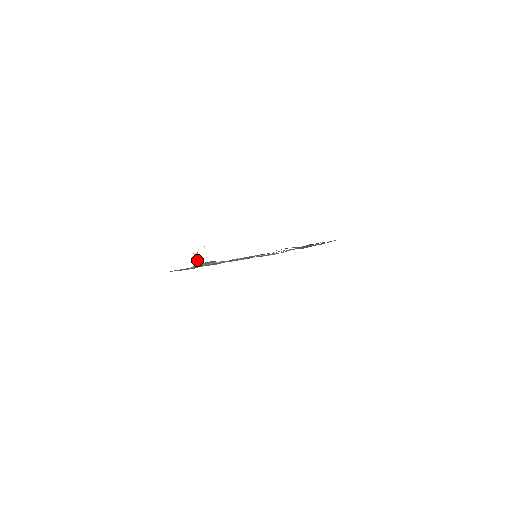
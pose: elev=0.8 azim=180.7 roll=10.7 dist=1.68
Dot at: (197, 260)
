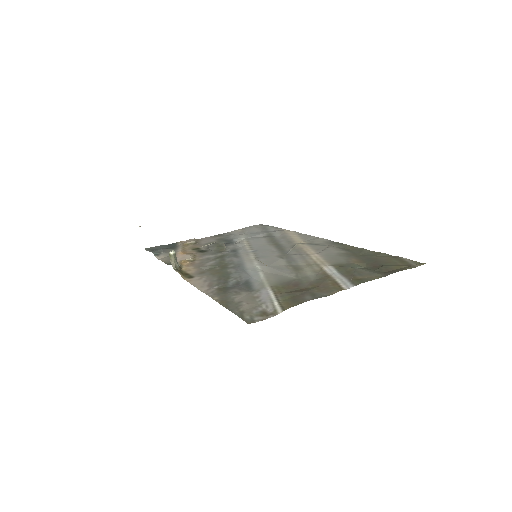
Dot at: (175, 261)
